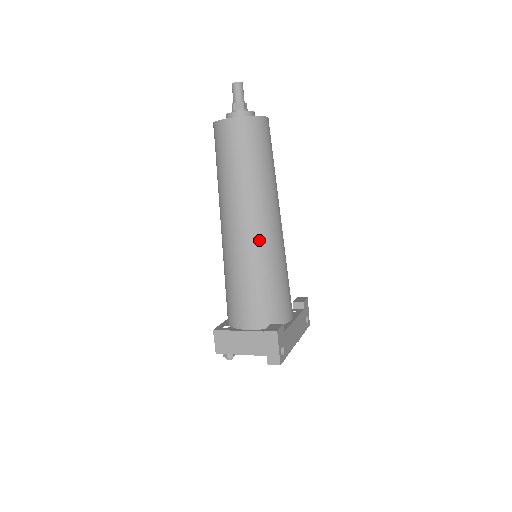
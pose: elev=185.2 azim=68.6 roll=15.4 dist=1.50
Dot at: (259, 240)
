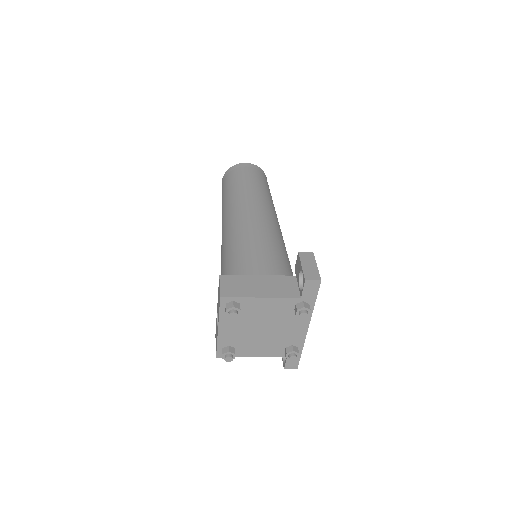
Dot at: (272, 223)
